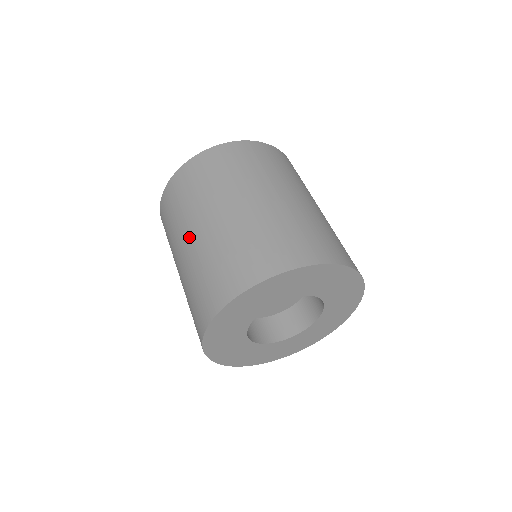
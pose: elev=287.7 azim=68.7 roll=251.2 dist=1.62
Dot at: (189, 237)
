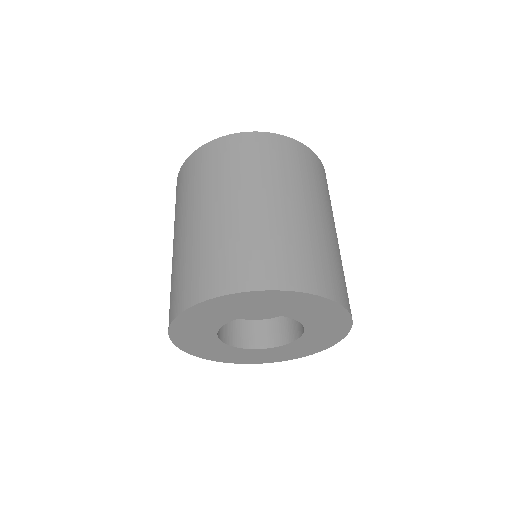
Dot at: (189, 220)
